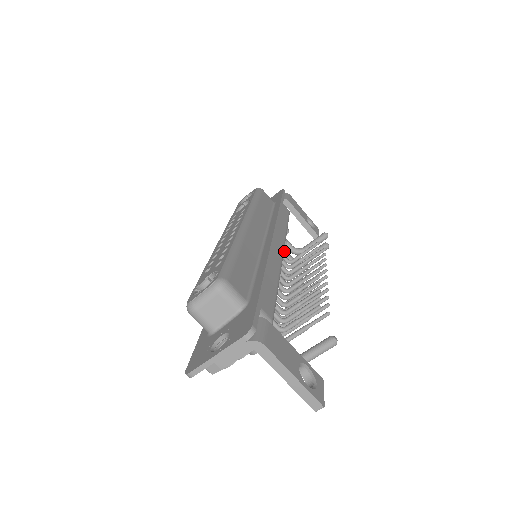
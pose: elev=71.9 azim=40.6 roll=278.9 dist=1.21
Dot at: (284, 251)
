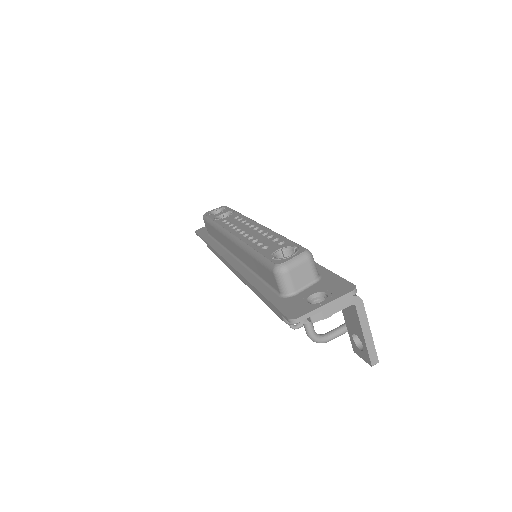
Dot at: occluded
